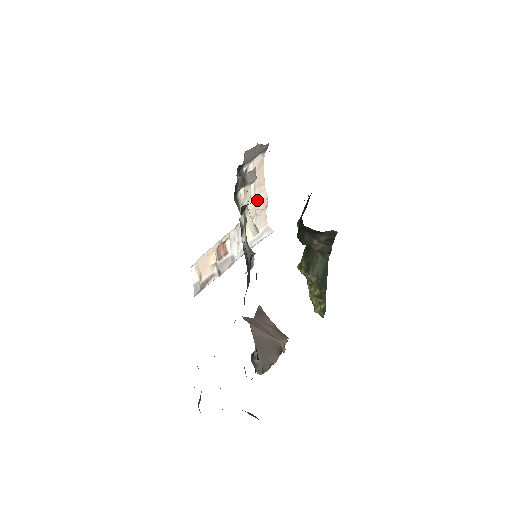
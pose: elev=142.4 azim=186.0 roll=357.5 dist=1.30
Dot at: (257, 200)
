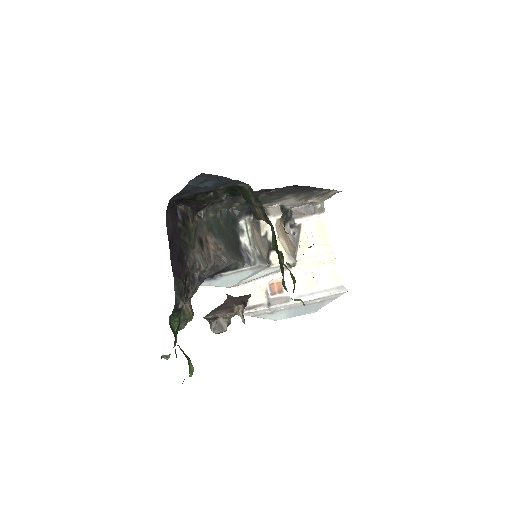
Dot at: (320, 254)
